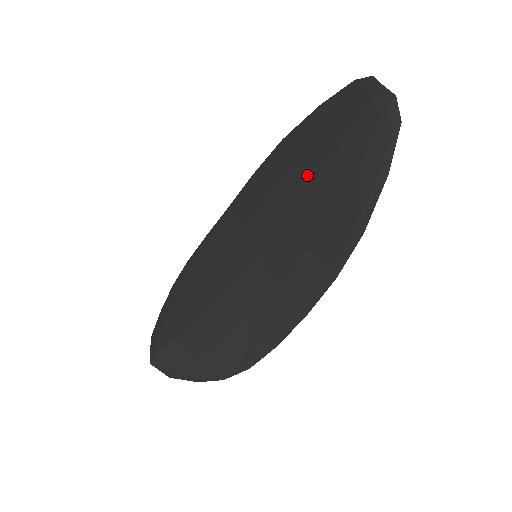
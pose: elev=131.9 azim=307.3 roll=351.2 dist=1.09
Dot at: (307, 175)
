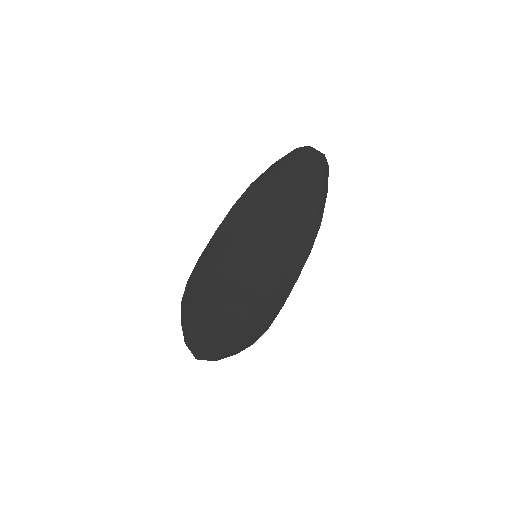
Dot at: (280, 200)
